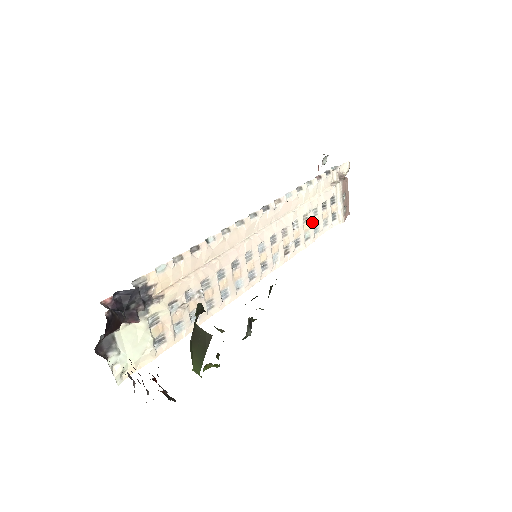
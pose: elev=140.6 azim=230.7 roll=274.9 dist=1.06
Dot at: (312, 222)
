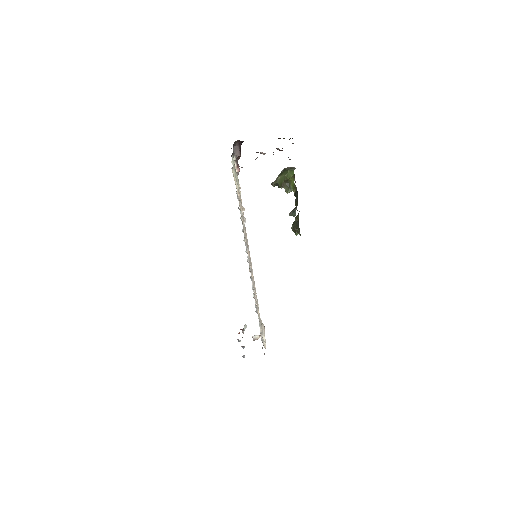
Dot at: (259, 313)
